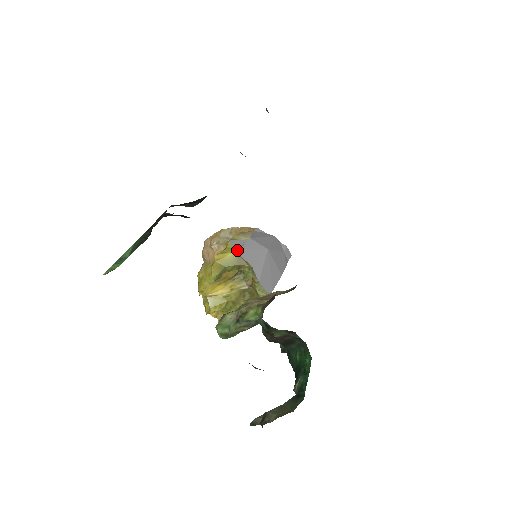
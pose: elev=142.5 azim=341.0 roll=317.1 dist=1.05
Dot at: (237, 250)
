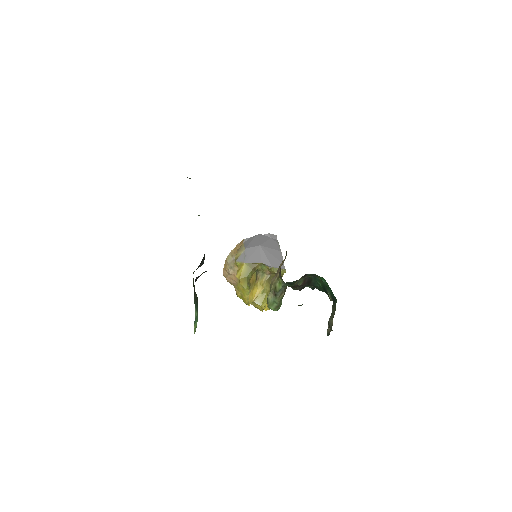
Dot at: (244, 262)
